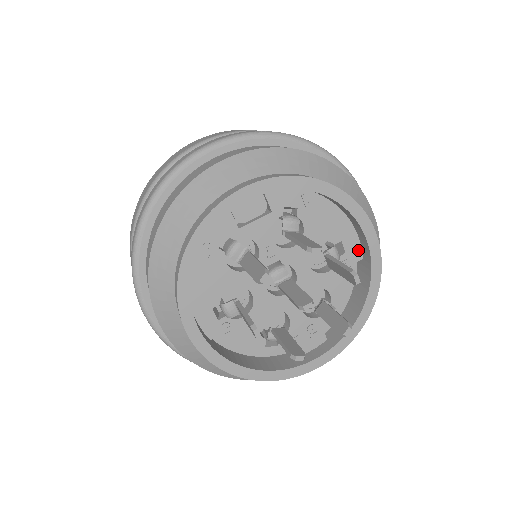
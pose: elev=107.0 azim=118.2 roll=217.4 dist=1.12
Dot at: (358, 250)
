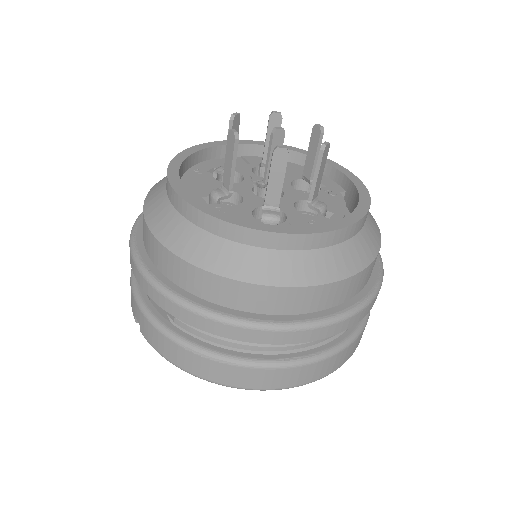
Dot at: (338, 187)
